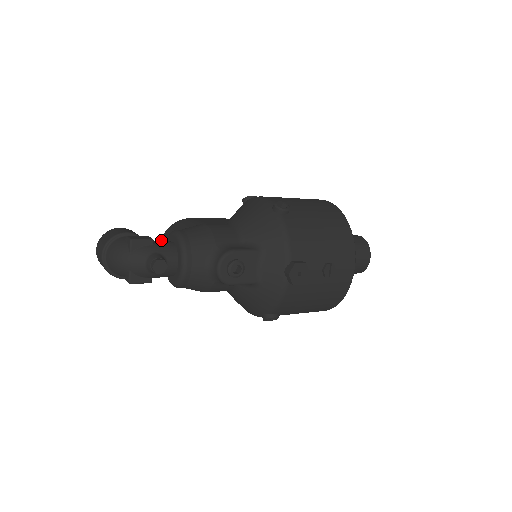
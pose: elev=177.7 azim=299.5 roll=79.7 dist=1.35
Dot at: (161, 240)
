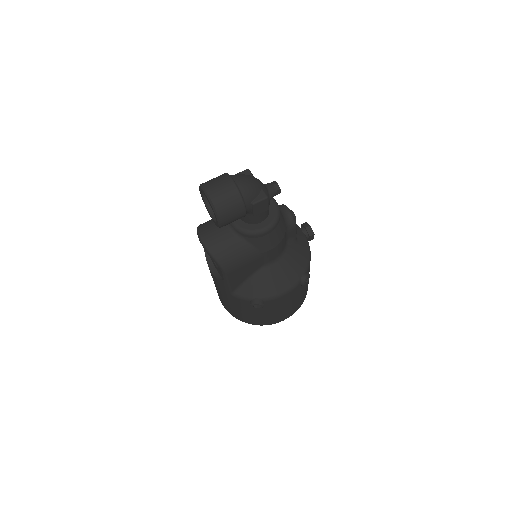
Dot at: (201, 233)
